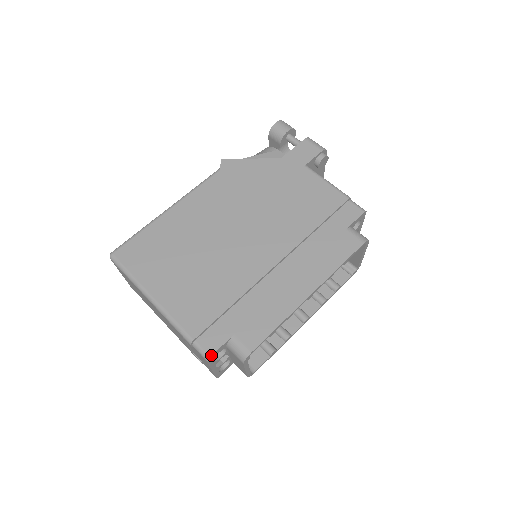
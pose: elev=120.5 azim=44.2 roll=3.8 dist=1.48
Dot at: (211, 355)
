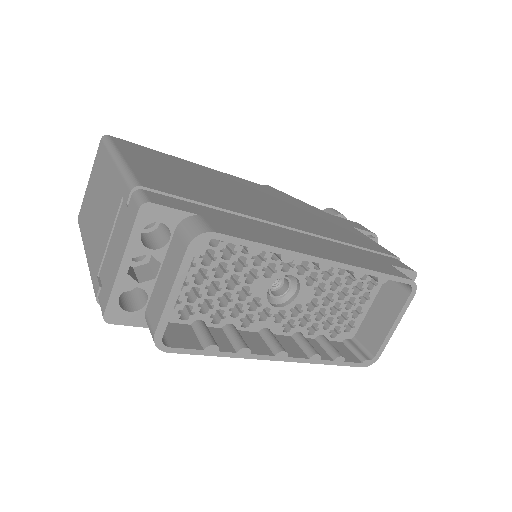
Dot at: (153, 202)
